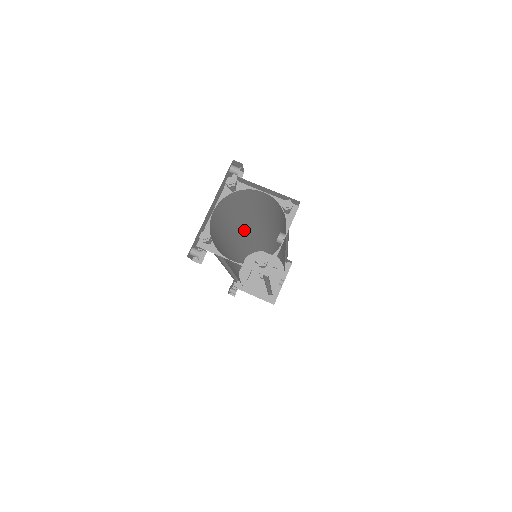
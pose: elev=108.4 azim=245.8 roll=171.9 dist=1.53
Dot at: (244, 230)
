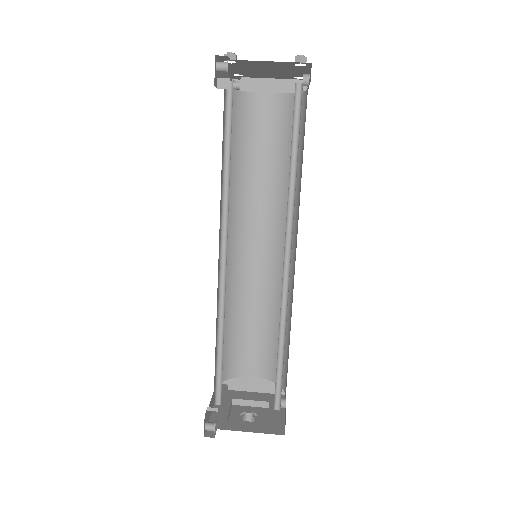
Dot at: (231, 244)
